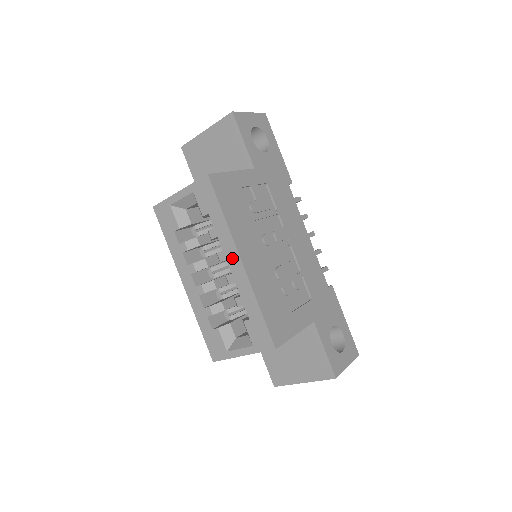
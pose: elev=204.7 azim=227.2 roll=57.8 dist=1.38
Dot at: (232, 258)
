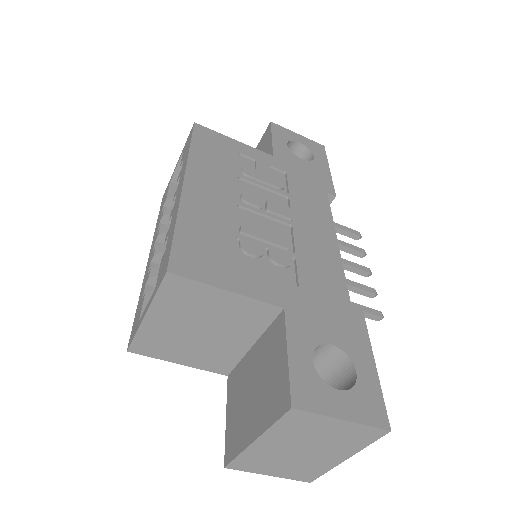
Dot at: (180, 186)
